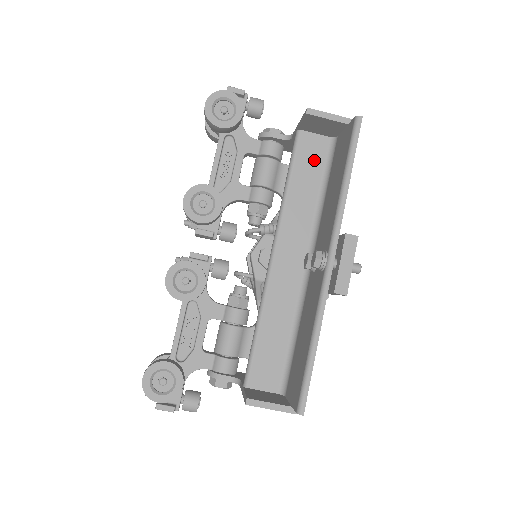
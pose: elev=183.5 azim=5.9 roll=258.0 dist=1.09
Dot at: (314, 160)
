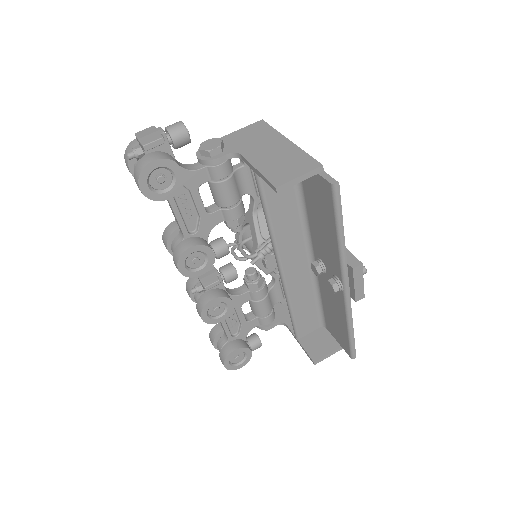
Dot at: occluded
